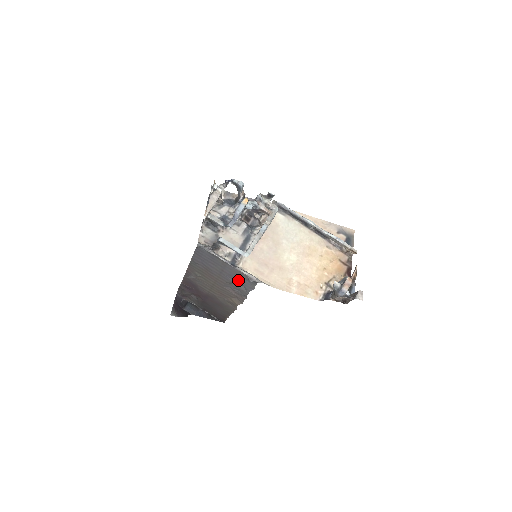
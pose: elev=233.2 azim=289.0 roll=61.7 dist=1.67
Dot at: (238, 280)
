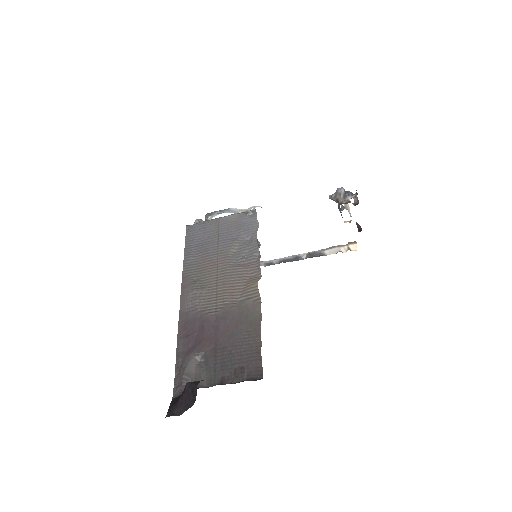
Dot at: (239, 232)
